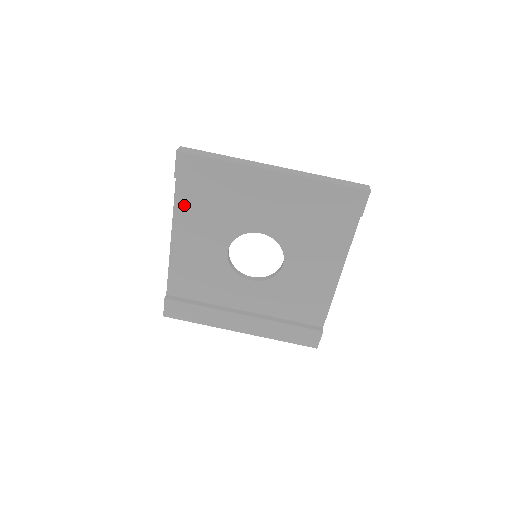
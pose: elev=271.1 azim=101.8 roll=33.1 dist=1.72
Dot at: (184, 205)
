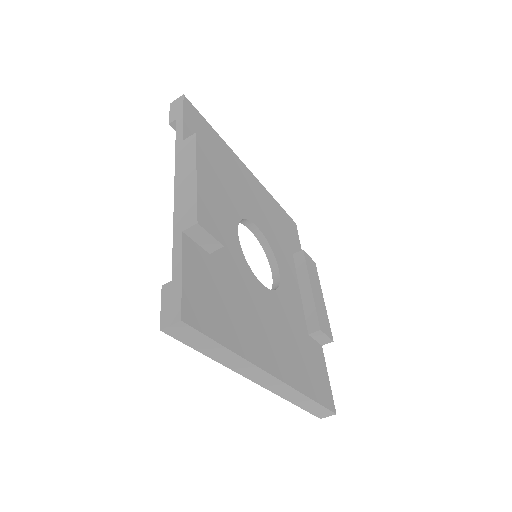
Dot at: occluded
